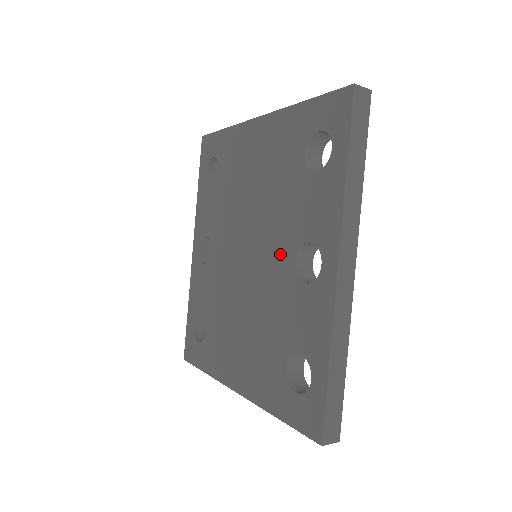
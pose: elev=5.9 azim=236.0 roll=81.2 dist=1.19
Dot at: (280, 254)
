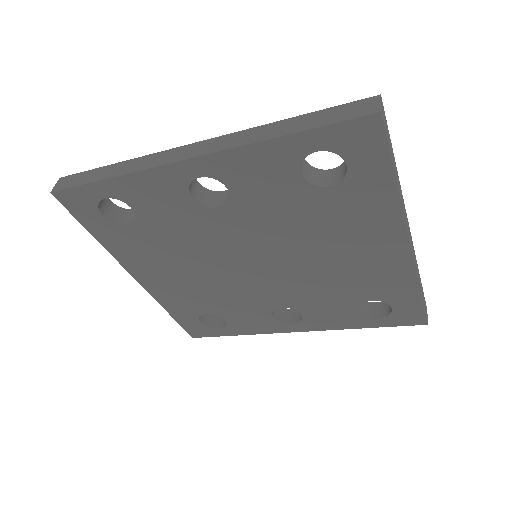
Dot at: (279, 296)
